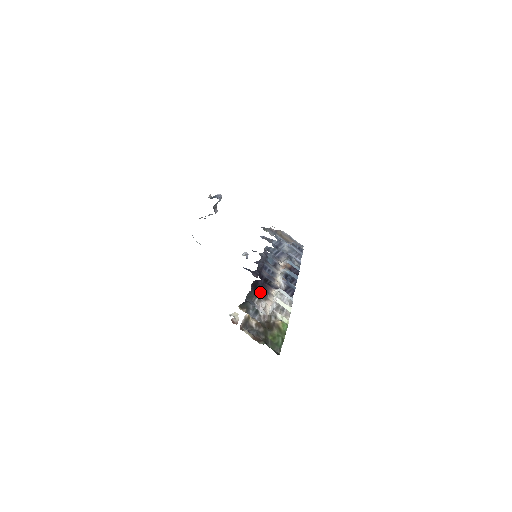
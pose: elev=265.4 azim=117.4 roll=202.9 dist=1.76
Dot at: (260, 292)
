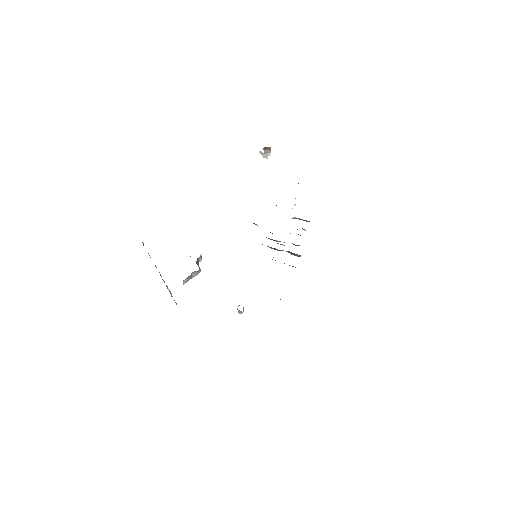
Dot at: occluded
